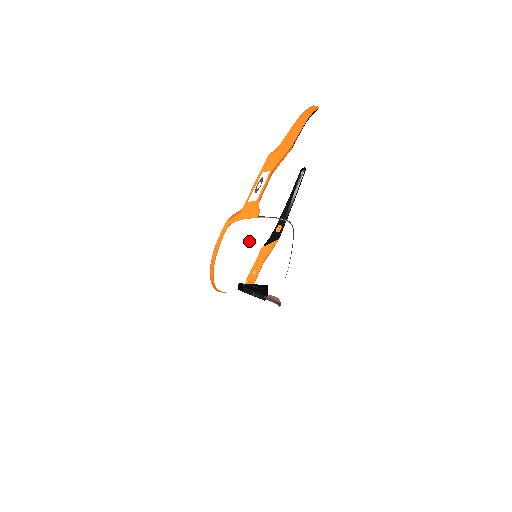
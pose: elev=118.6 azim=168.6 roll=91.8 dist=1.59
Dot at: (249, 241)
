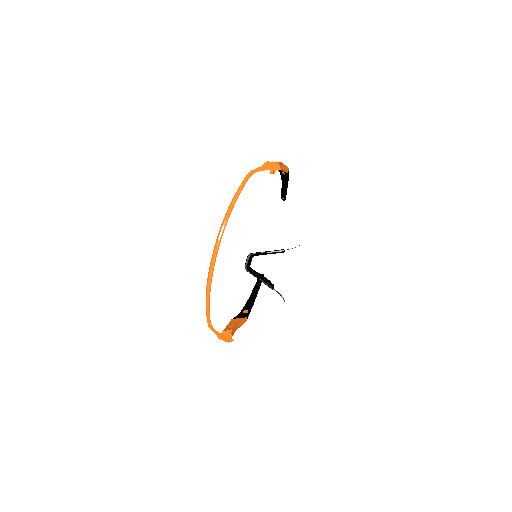
Dot at: (272, 190)
